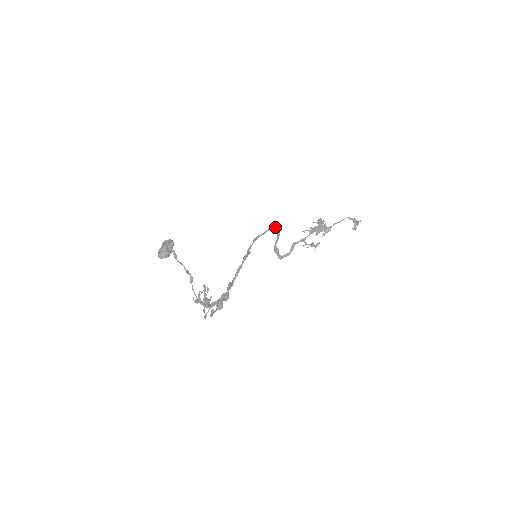
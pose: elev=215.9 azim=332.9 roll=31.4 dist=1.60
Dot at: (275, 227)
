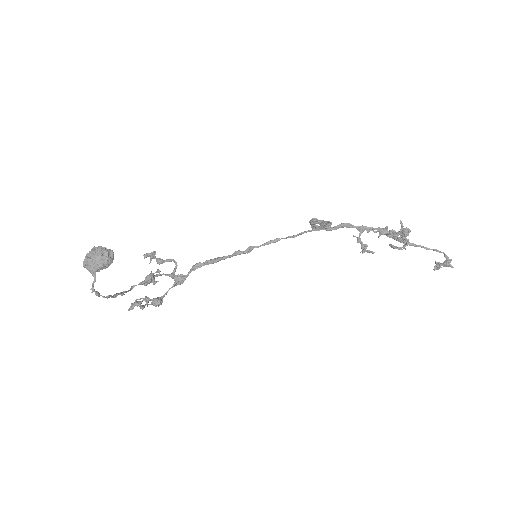
Dot at: (322, 227)
